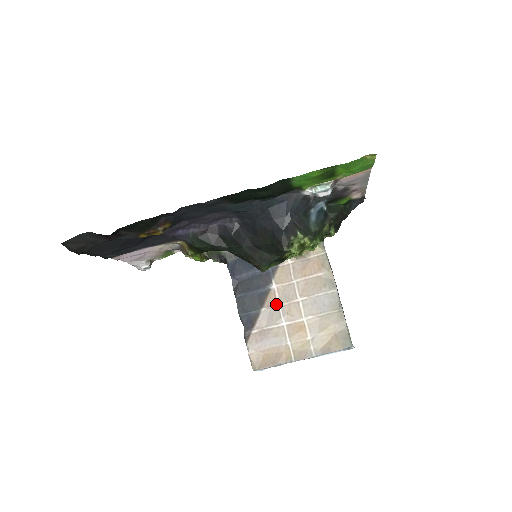
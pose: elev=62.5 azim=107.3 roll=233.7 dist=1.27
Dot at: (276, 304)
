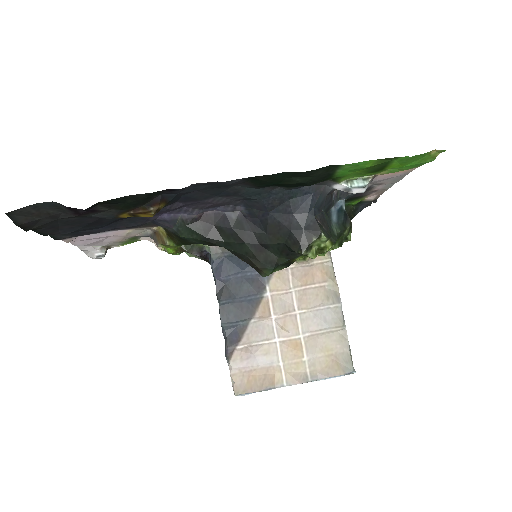
Dot at: (269, 315)
